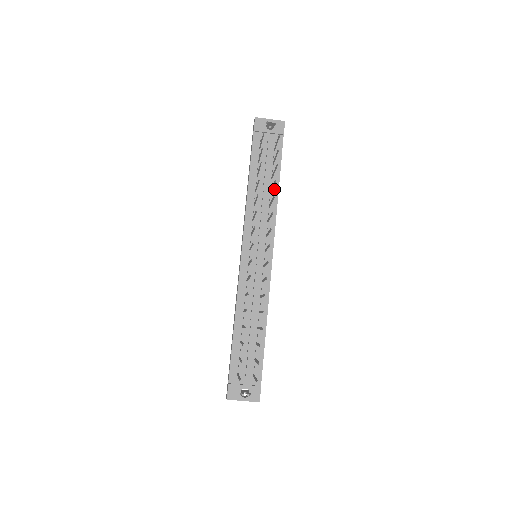
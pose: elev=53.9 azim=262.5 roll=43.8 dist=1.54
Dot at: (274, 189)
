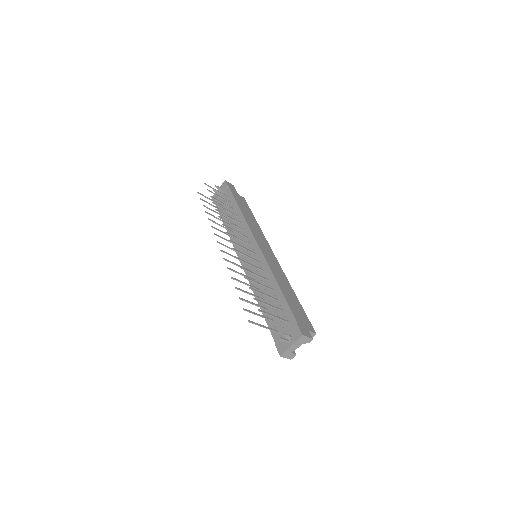
Dot at: (238, 213)
